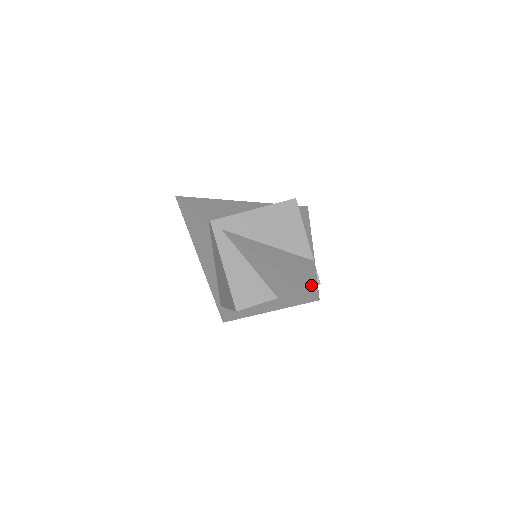
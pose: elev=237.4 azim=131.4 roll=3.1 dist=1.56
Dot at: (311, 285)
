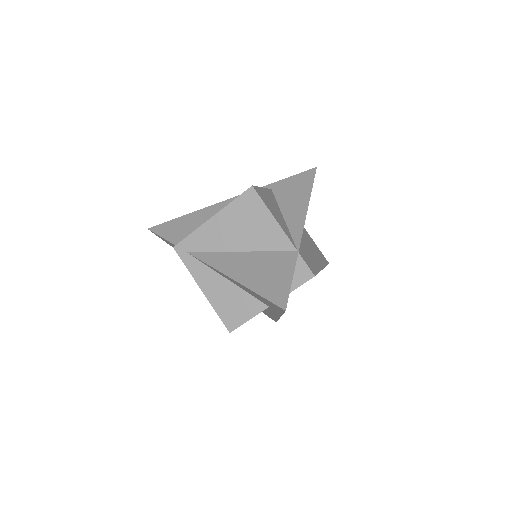
Dot at: (280, 291)
